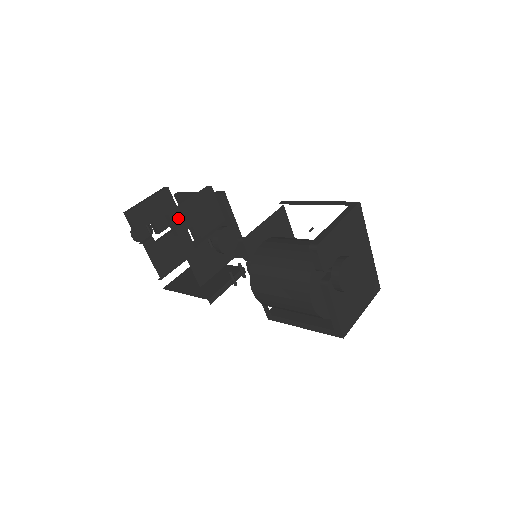
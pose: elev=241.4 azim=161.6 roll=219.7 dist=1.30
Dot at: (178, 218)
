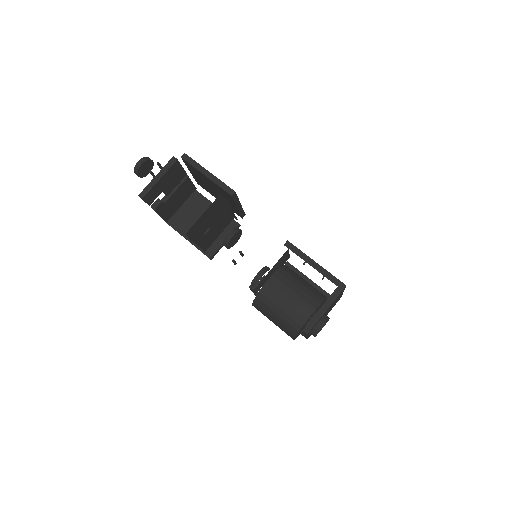
Dot at: (196, 234)
